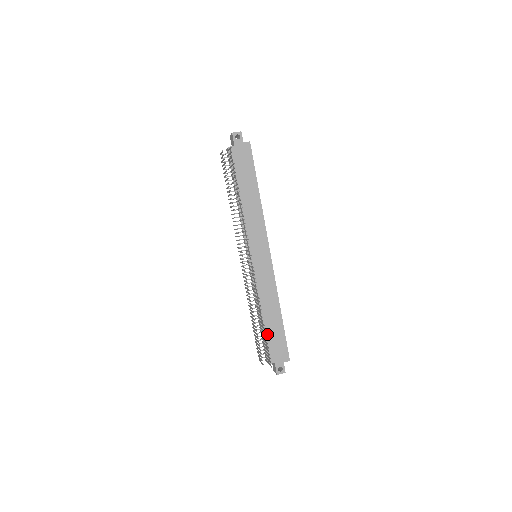
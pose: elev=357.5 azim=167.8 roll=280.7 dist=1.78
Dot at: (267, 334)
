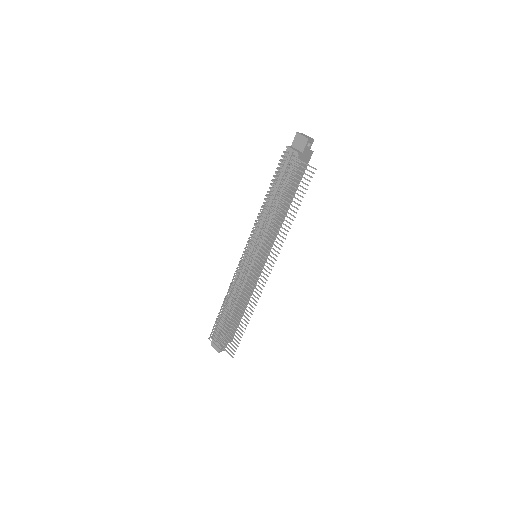
Dot at: occluded
